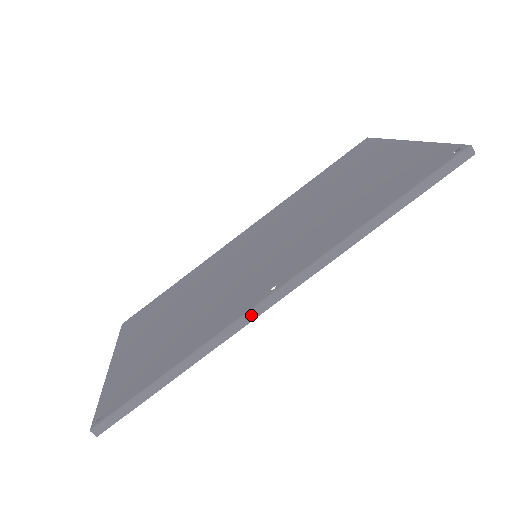
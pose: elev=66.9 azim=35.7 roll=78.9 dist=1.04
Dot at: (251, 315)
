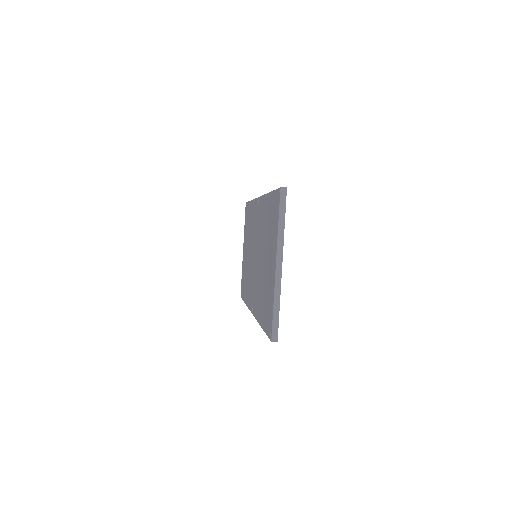
Dot at: occluded
